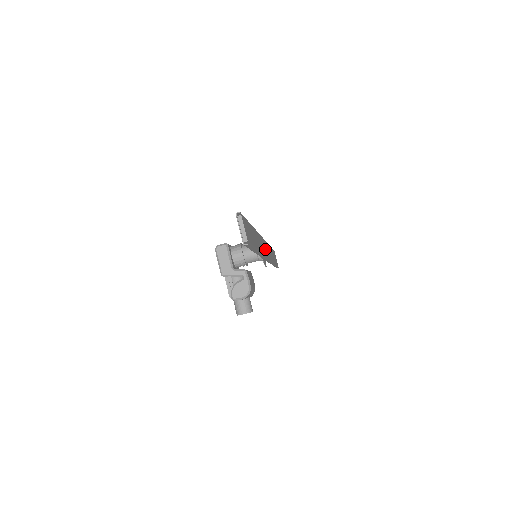
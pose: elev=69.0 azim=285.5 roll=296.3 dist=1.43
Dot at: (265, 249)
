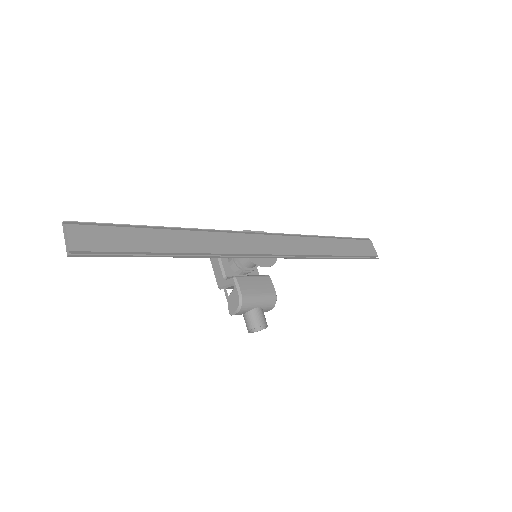
Dot at: (255, 245)
